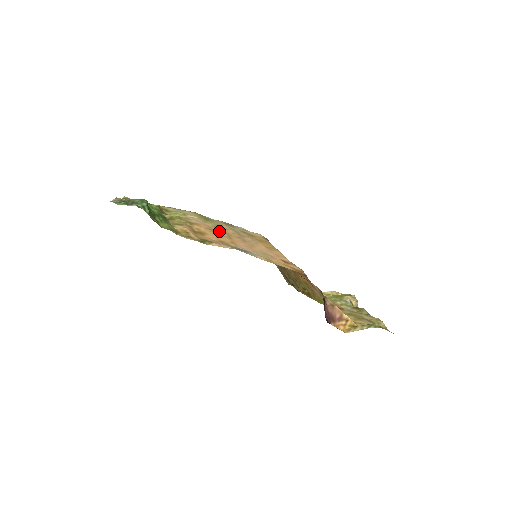
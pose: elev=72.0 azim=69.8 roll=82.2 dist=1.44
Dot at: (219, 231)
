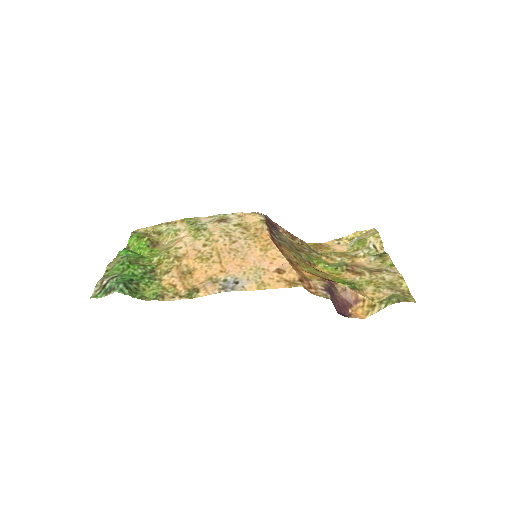
Dot at: (208, 254)
